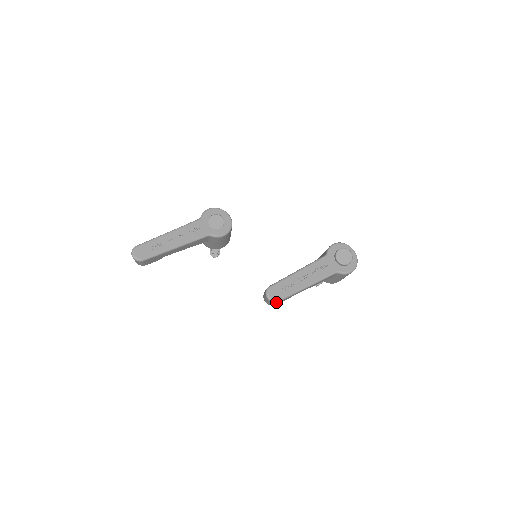
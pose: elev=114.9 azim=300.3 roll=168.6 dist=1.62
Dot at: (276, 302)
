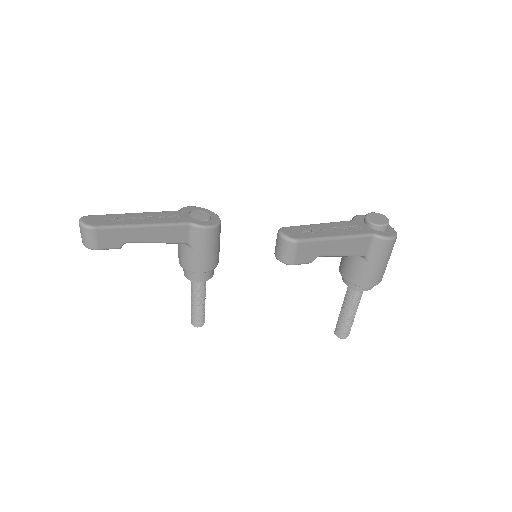
Dot at: (296, 241)
